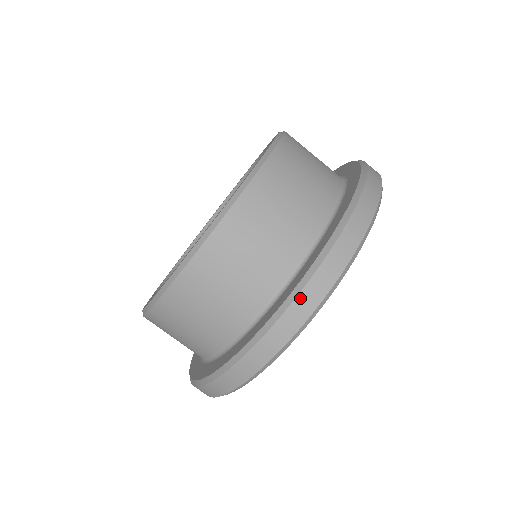
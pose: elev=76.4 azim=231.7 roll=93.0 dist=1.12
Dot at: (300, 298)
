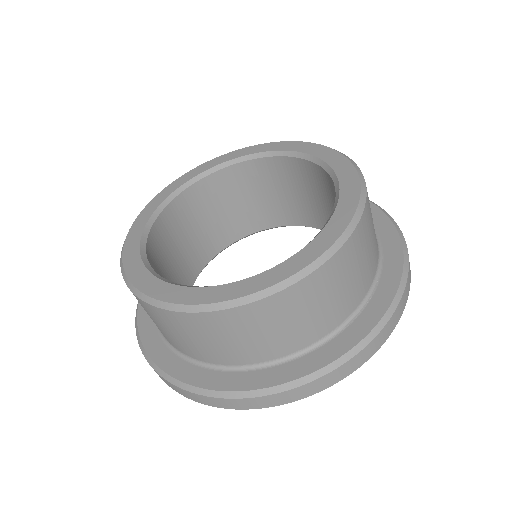
Dot at: (254, 399)
